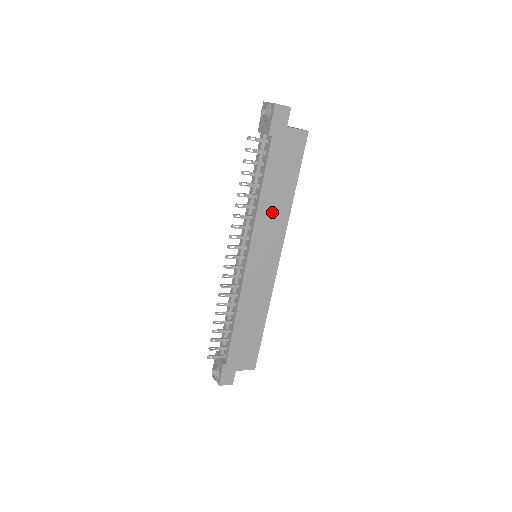
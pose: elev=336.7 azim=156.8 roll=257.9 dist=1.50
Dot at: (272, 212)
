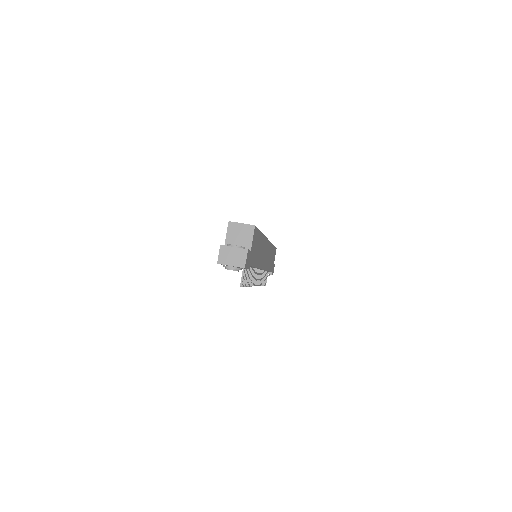
Dot at: (261, 253)
